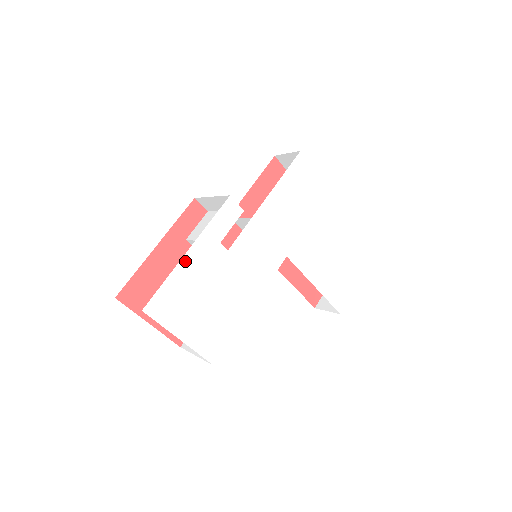
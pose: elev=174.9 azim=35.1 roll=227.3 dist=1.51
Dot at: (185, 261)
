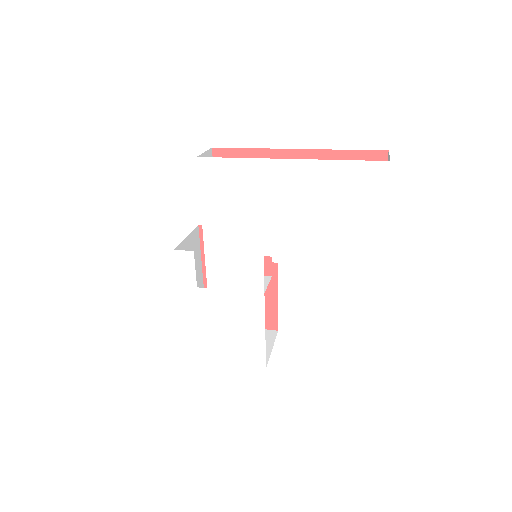
Dot at: (185, 315)
